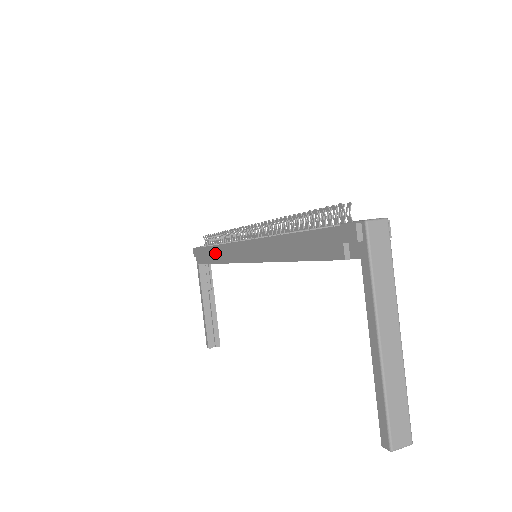
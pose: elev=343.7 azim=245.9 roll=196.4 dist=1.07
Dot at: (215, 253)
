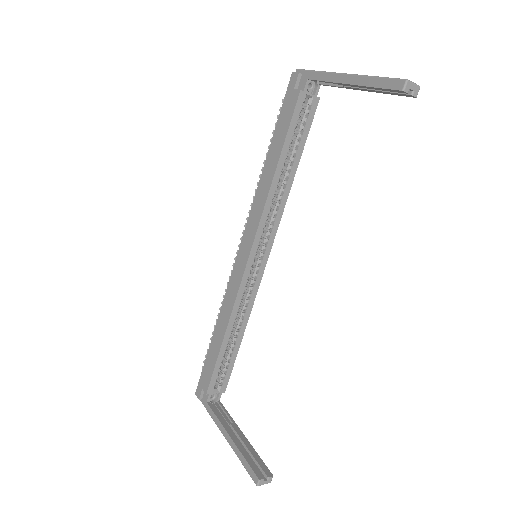
Dot at: (220, 326)
